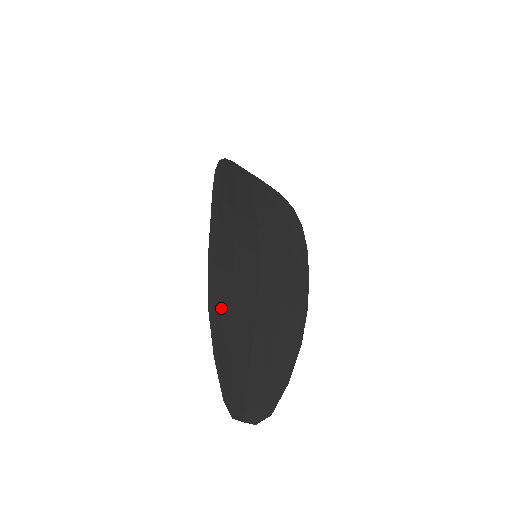
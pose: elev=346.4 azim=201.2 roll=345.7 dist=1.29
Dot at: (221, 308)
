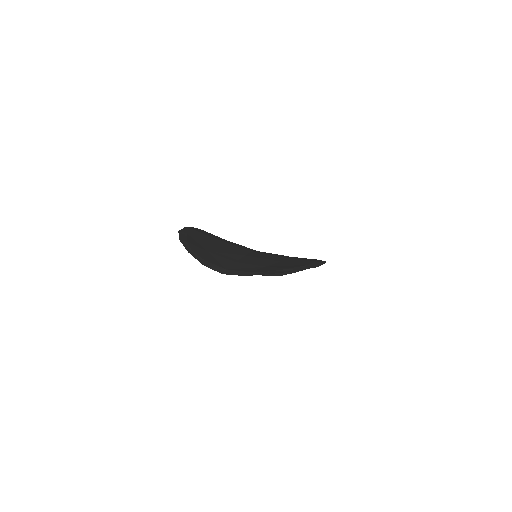
Dot at: (197, 237)
